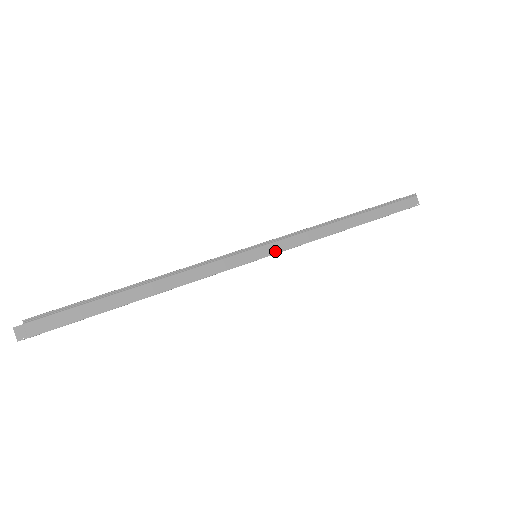
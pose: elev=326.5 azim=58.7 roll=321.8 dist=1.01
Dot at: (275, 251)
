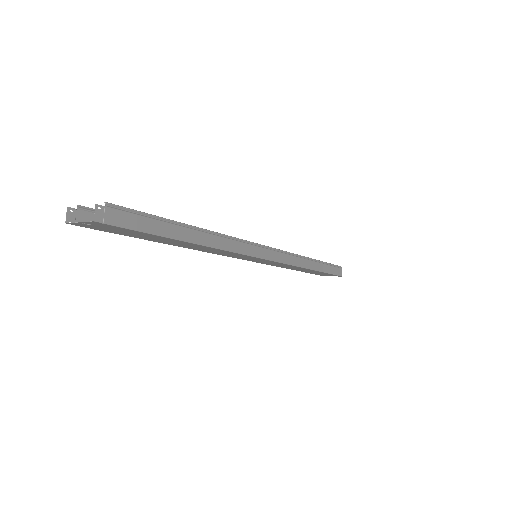
Dot at: (274, 259)
